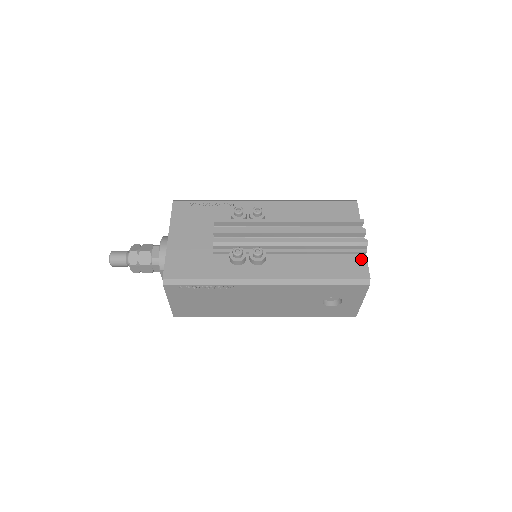
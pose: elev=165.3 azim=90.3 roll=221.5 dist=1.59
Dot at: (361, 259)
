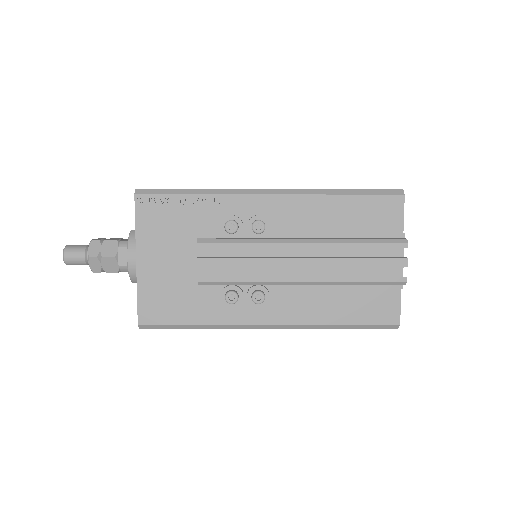
Dot at: (393, 296)
